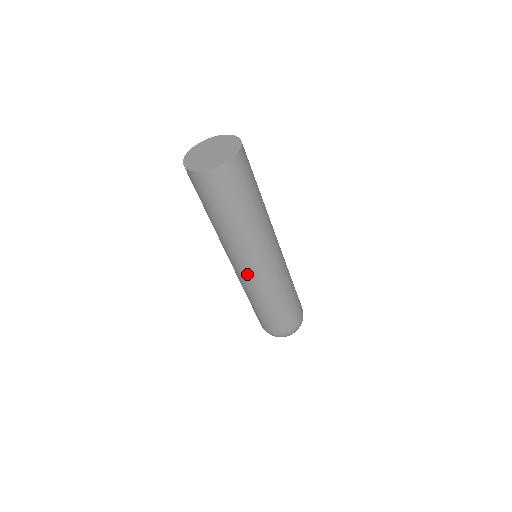
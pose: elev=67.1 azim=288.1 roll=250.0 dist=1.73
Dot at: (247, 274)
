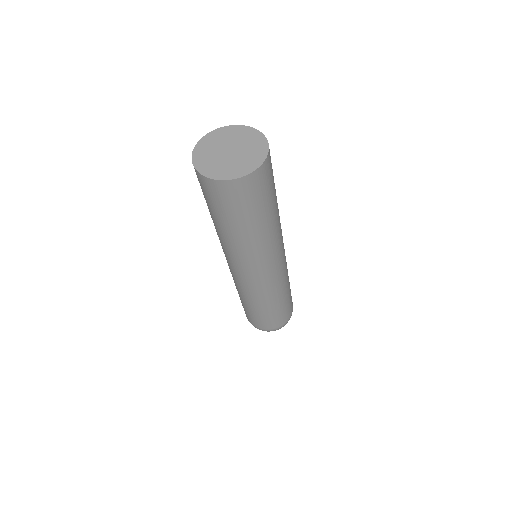
Dot at: (261, 279)
